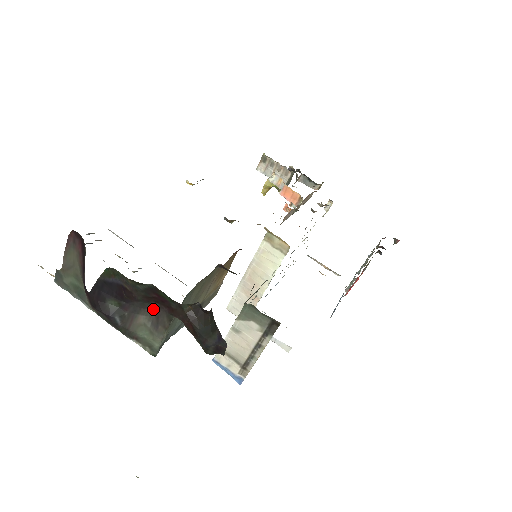
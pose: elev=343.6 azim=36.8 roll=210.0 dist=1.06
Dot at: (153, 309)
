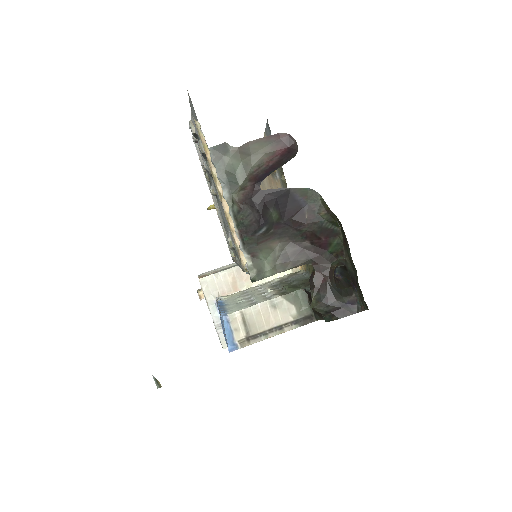
Dot at: (297, 245)
